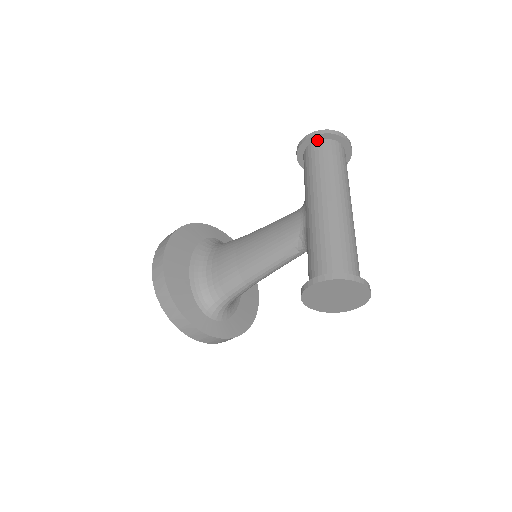
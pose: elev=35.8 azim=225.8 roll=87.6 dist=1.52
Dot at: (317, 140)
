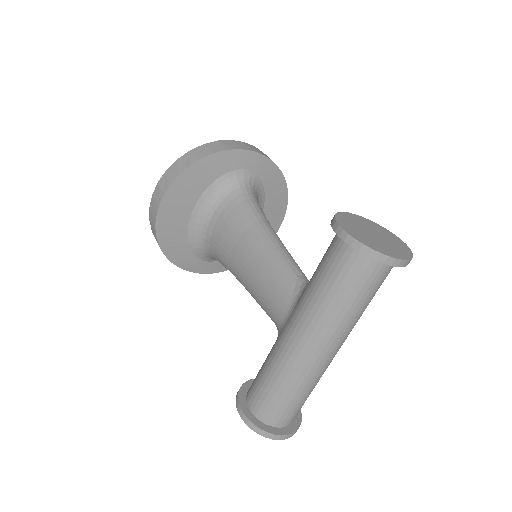
Dot at: occluded
